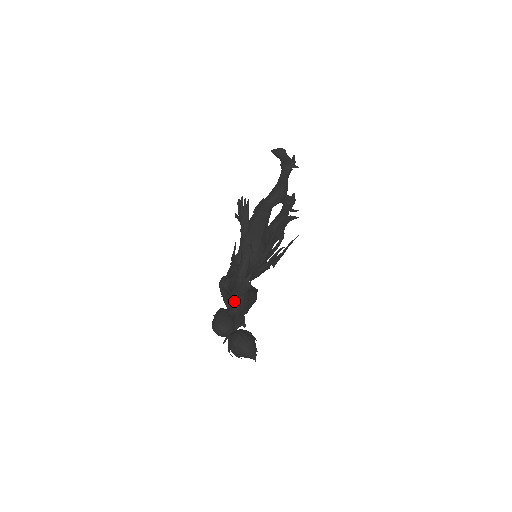
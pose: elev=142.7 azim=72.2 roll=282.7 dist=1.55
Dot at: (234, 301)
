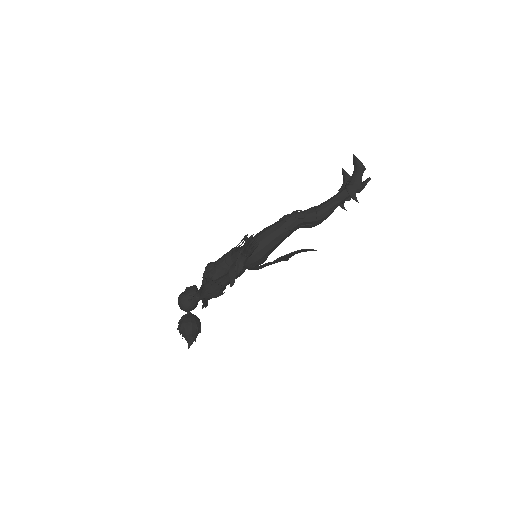
Dot at: occluded
